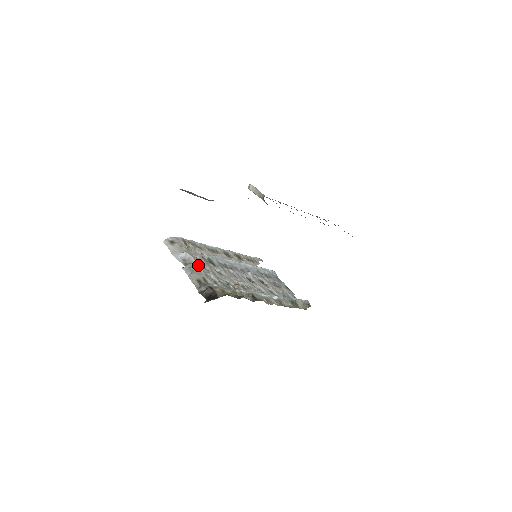
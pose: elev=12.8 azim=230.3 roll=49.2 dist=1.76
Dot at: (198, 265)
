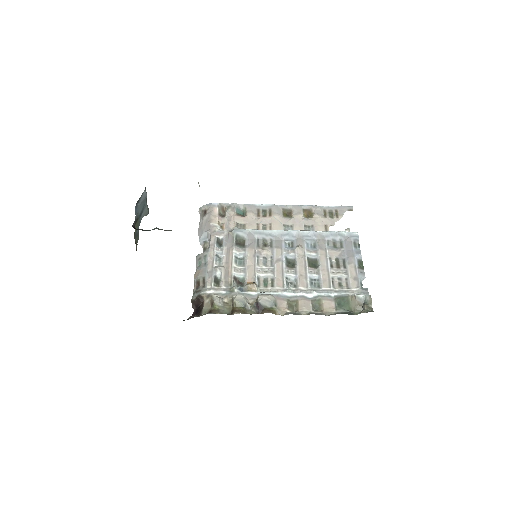
Dot at: (208, 256)
